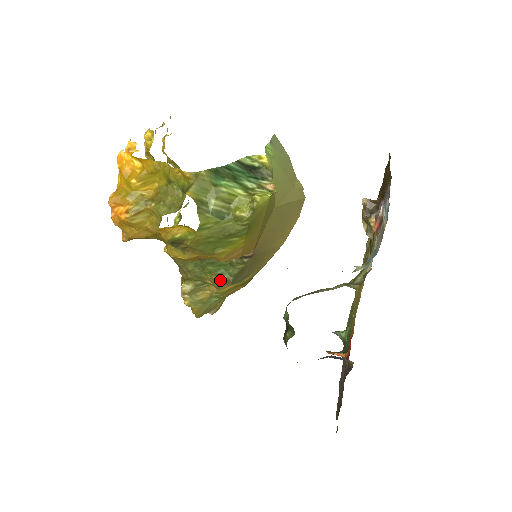
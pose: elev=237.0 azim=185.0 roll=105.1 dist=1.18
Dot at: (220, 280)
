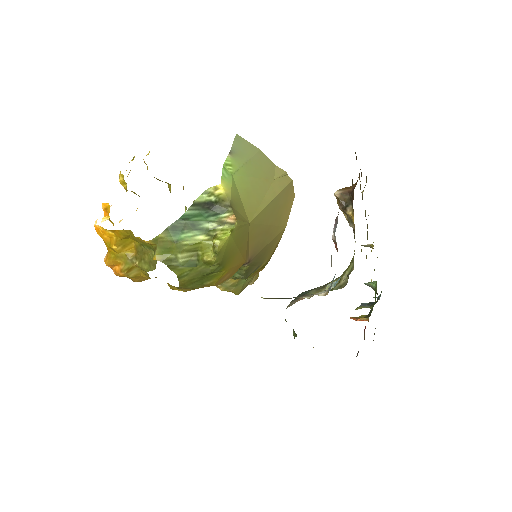
Dot at: (235, 278)
